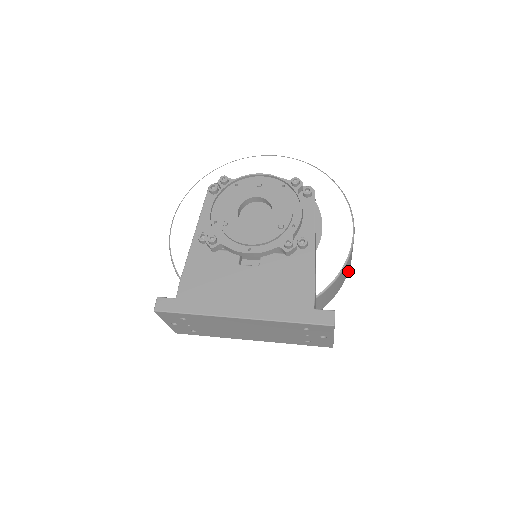
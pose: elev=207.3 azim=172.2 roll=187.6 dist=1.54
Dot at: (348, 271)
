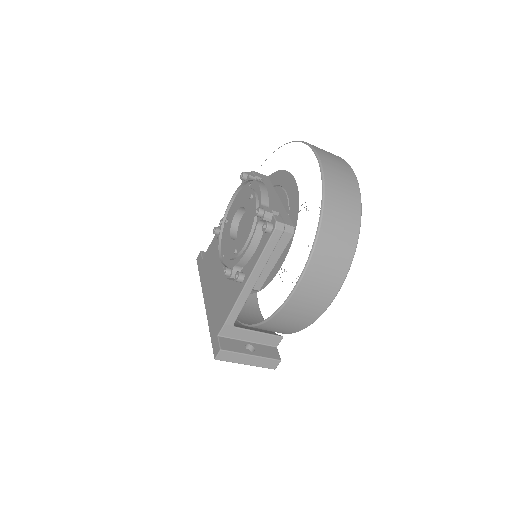
Dot at: (314, 320)
